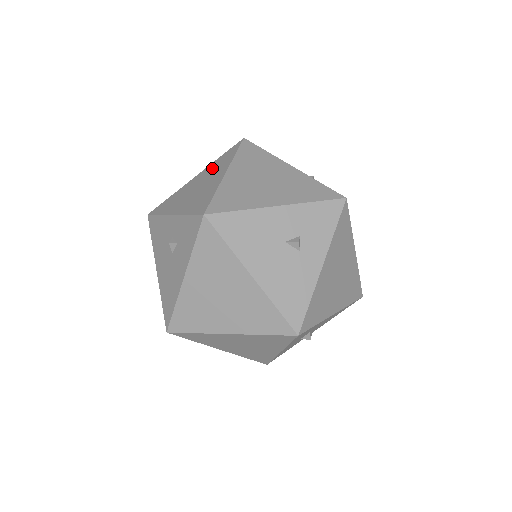
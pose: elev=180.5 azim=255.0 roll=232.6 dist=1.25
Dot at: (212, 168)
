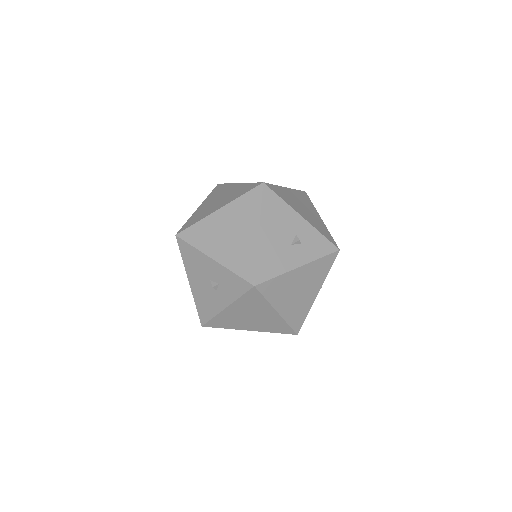
Dot at: (237, 190)
